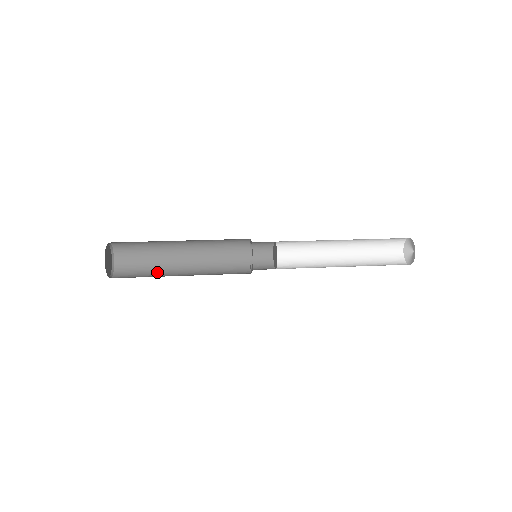
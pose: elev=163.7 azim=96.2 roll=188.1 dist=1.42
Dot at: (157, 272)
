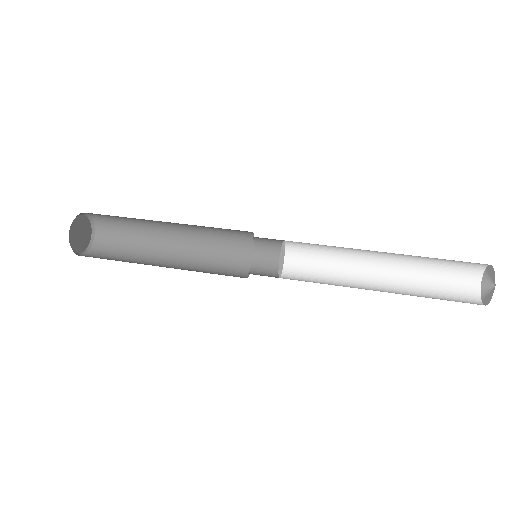
Dot at: (137, 257)
